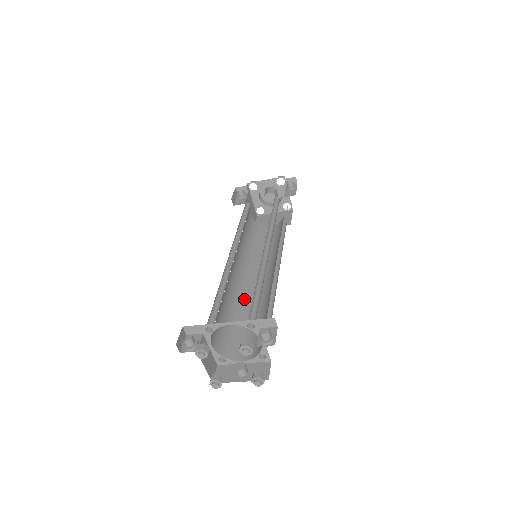
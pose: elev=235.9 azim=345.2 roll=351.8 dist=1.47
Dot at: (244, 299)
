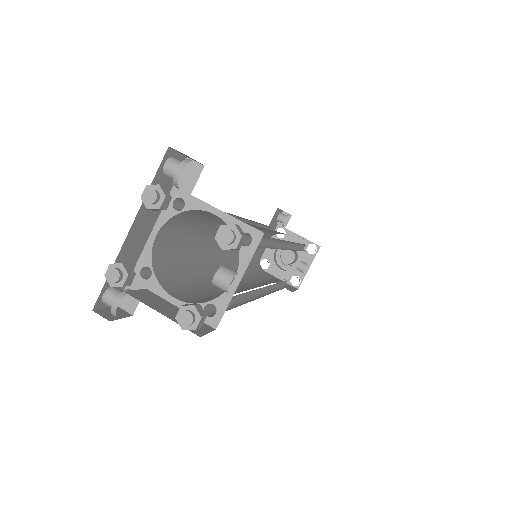
Dot at: occluded
